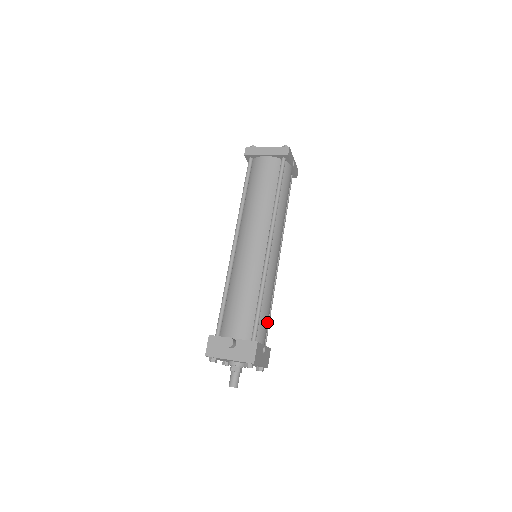
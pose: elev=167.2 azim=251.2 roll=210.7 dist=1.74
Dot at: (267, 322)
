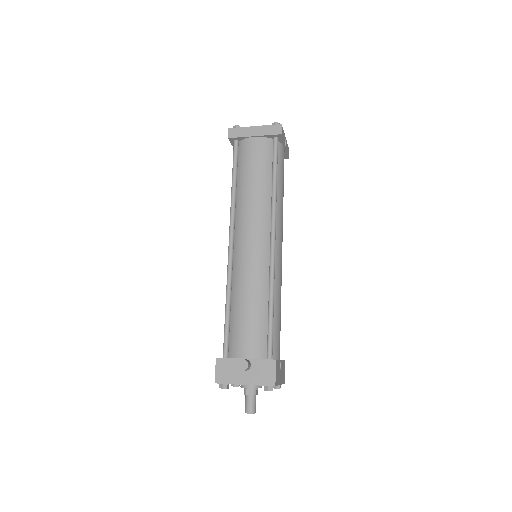
Dot at: occluded
